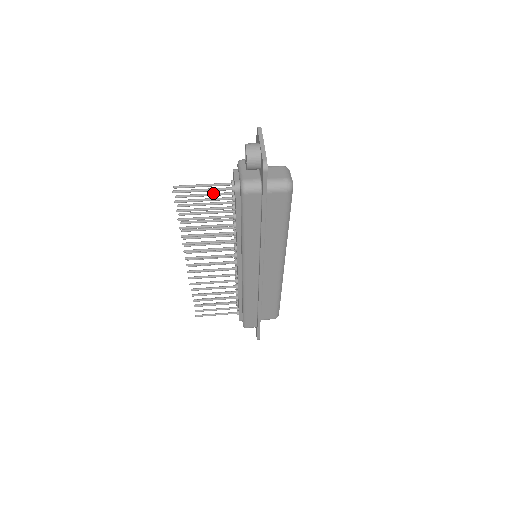
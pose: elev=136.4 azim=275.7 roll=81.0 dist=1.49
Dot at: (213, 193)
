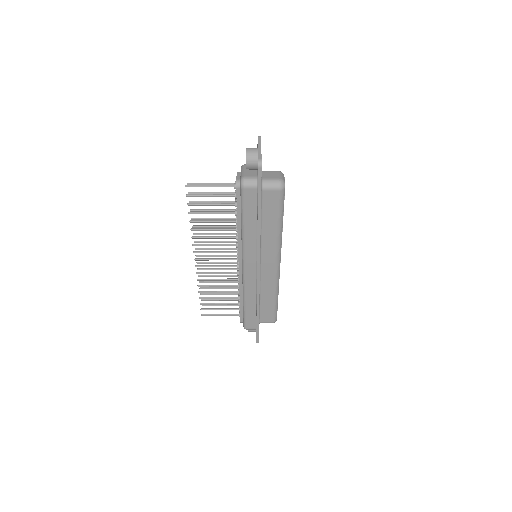
Dot at: (219, 192)
